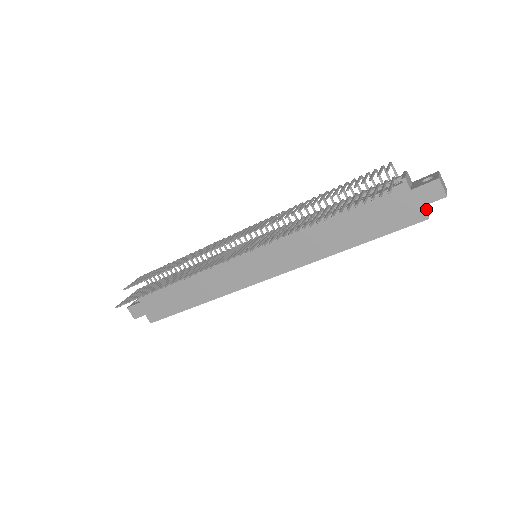
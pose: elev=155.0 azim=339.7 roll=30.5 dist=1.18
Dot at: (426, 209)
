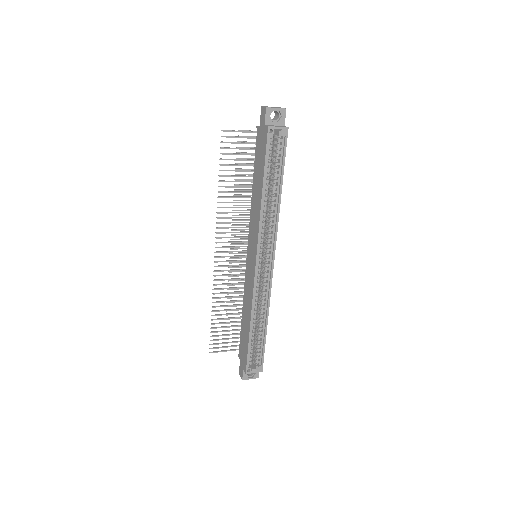
Dot at: (273, 126)
